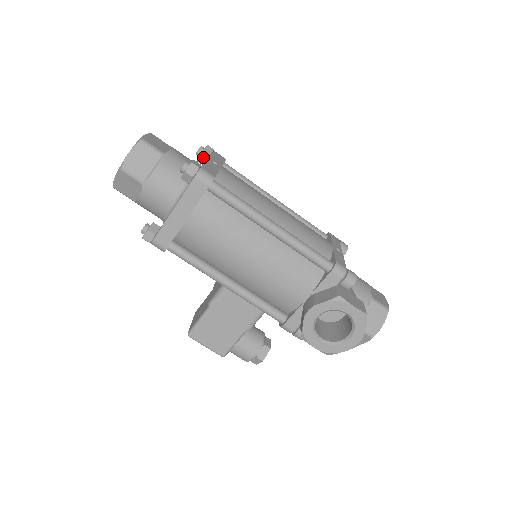
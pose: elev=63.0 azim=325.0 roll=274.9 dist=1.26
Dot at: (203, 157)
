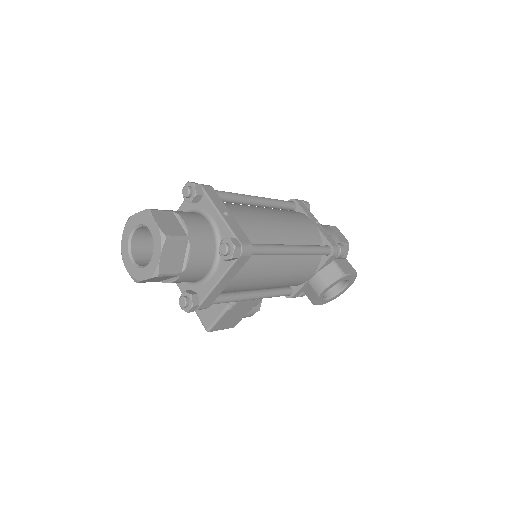
Dot at: (196, 199)
